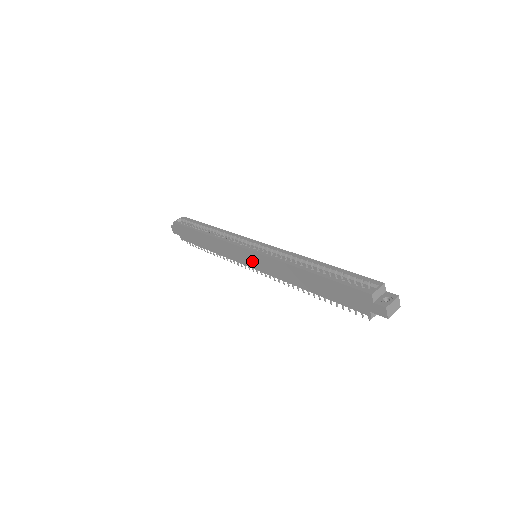
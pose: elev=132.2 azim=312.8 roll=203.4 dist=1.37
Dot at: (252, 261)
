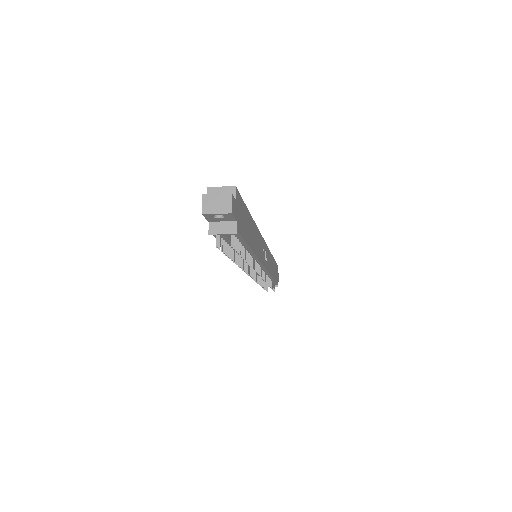
Dot at: occluded
